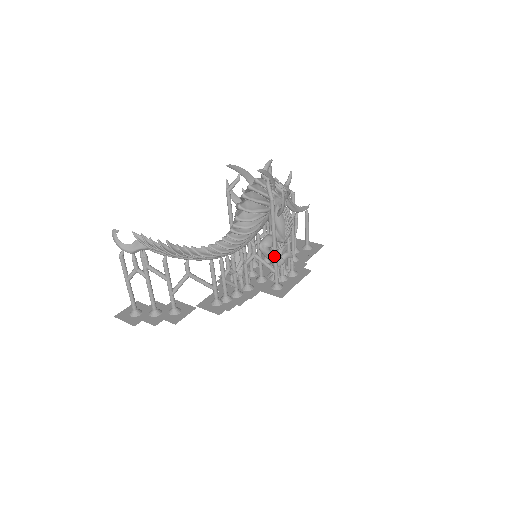
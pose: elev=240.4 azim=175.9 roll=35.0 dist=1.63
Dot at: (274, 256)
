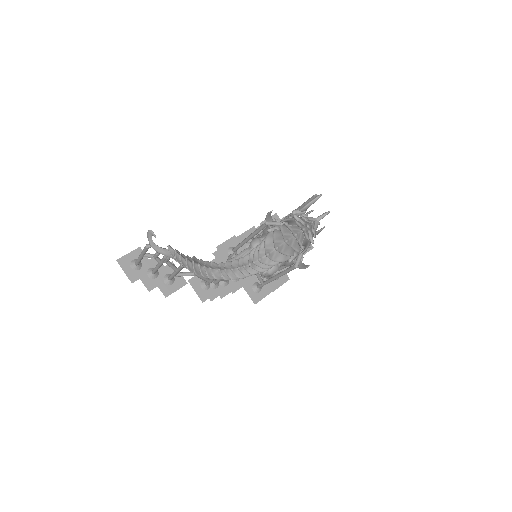
Dot at: (269, 281)
